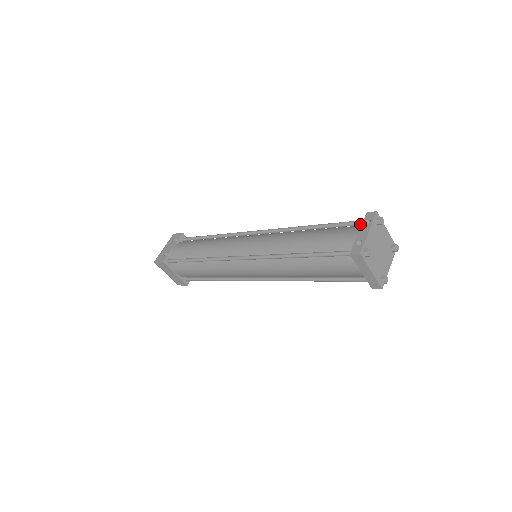
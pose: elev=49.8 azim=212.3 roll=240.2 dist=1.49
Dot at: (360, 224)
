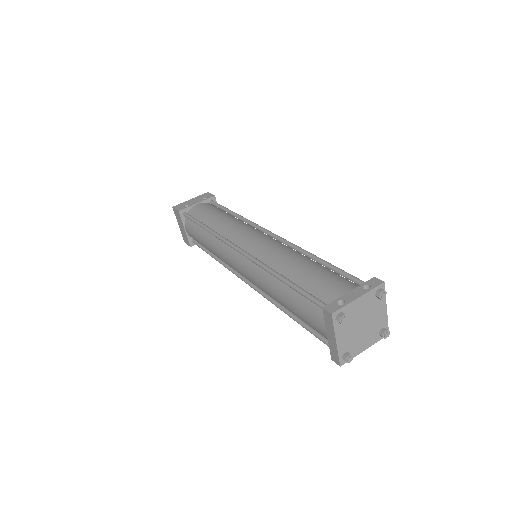
Dot at: occluded
